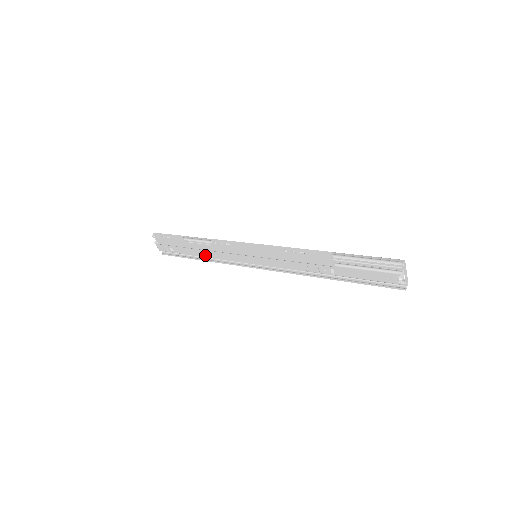
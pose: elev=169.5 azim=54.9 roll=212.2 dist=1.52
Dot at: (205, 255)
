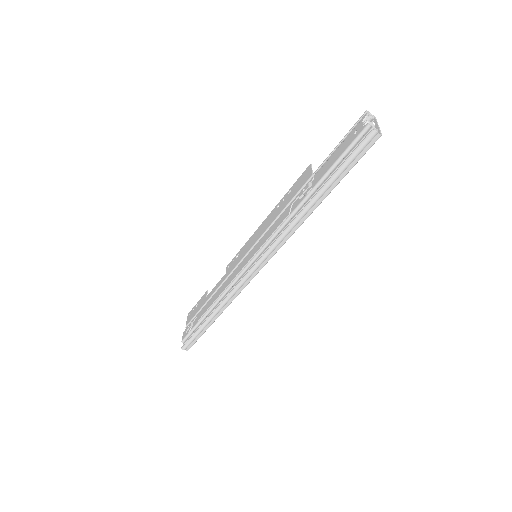
Dot at: (215, 299)
